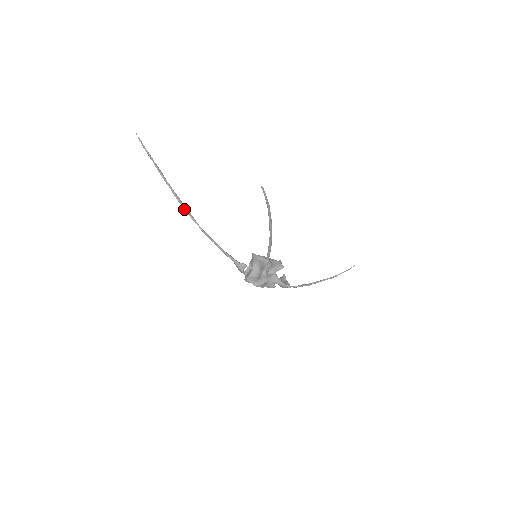
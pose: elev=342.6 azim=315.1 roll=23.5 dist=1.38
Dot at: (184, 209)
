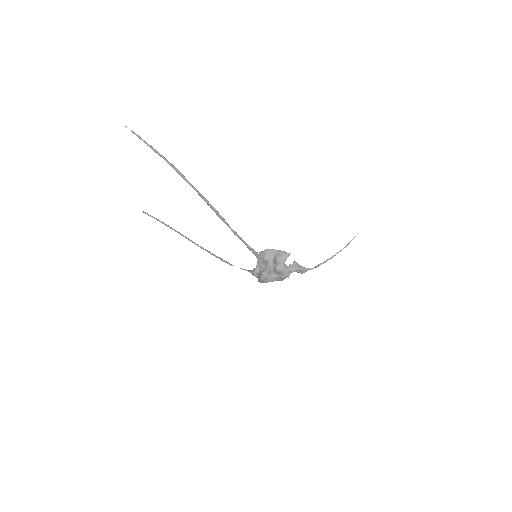
Dot at: (214, 210)
